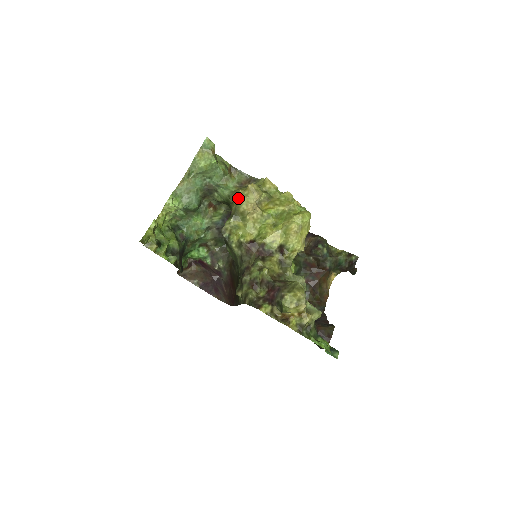
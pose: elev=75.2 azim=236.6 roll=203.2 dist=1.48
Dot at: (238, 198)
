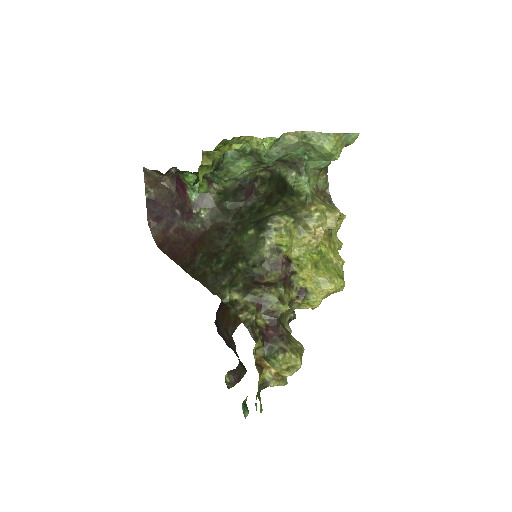
Dot at: (320, 212)
